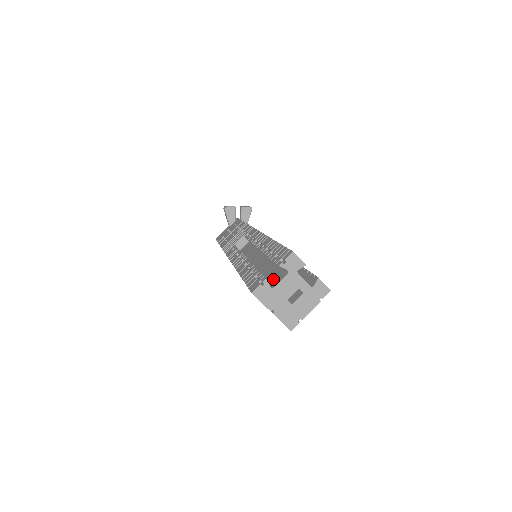
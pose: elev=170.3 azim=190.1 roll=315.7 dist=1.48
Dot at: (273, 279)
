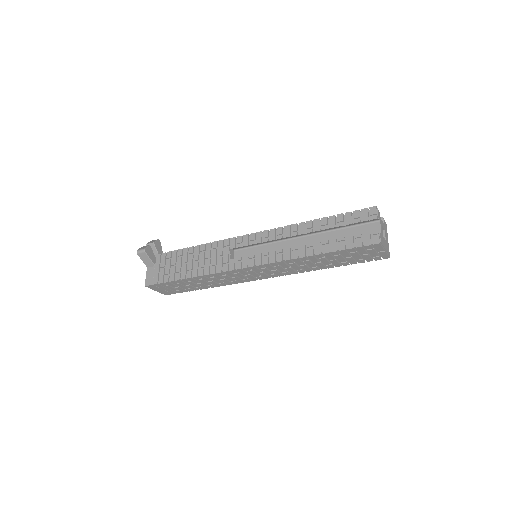
Dot at: occluded
